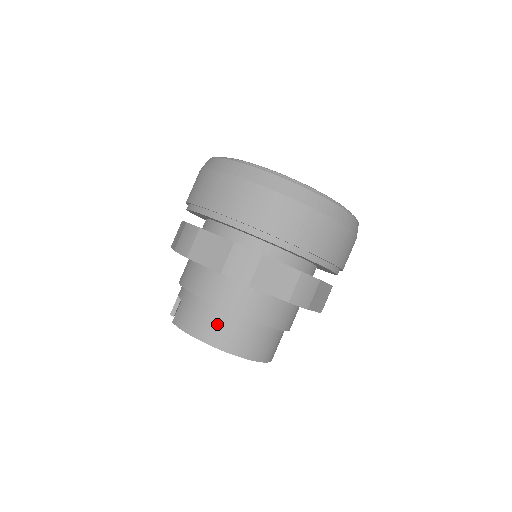
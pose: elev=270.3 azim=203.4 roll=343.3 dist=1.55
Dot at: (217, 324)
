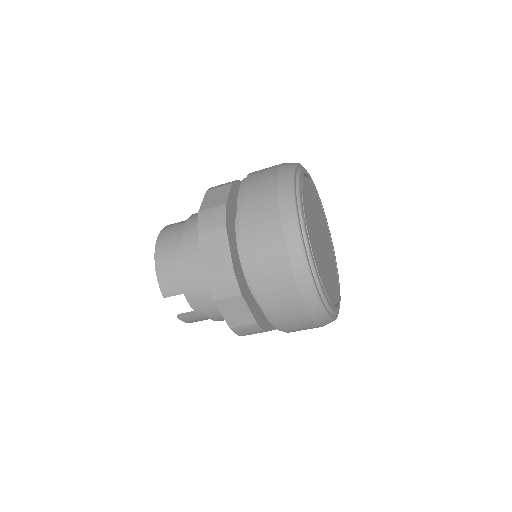
Dot at: occluded
